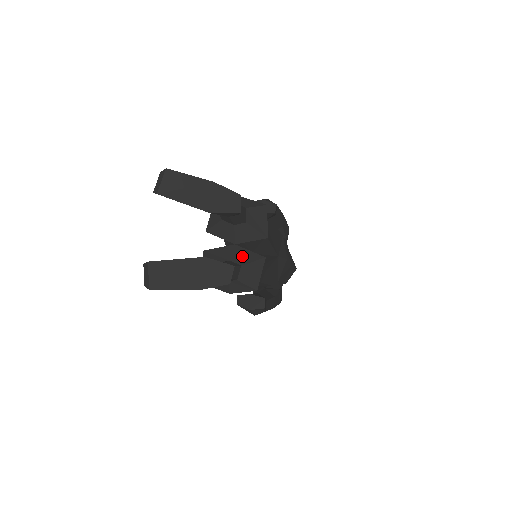
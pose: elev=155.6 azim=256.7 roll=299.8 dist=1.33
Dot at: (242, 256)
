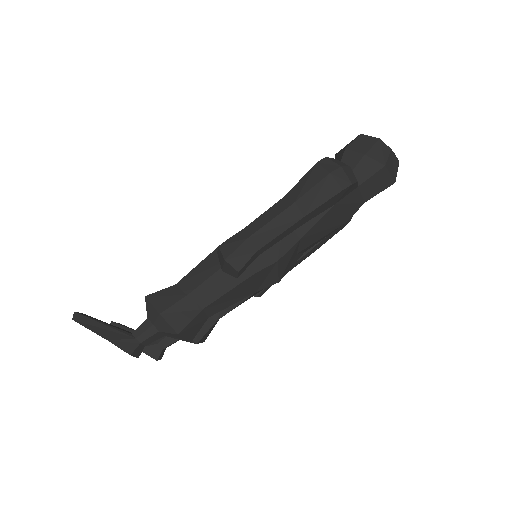
Dot at: occluded
